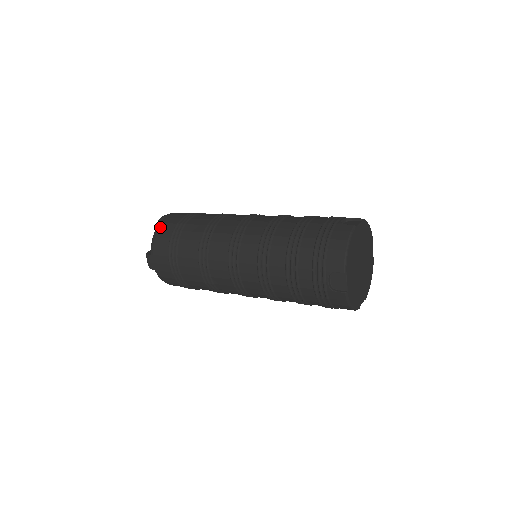
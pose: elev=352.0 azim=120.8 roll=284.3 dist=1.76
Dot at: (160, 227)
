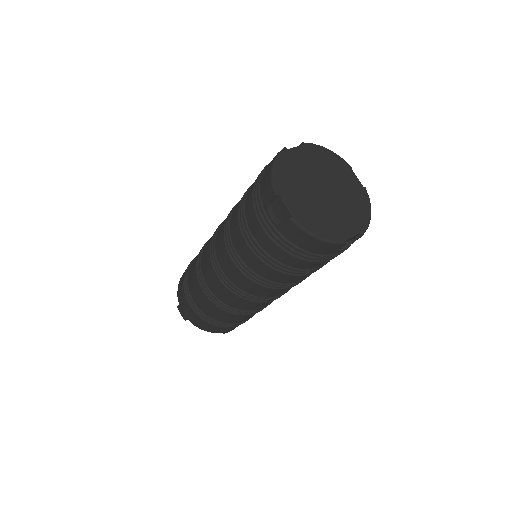
Dot at: (182, 275)
